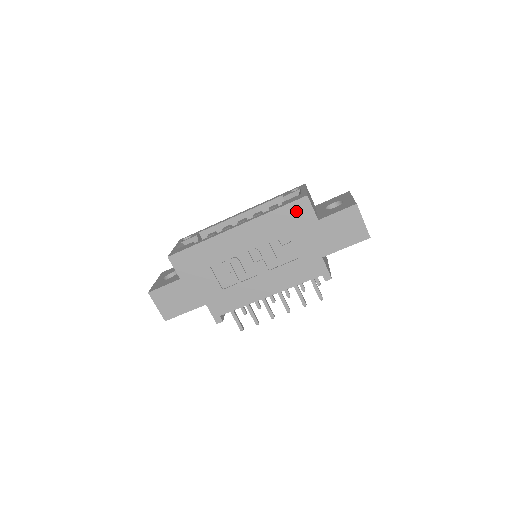
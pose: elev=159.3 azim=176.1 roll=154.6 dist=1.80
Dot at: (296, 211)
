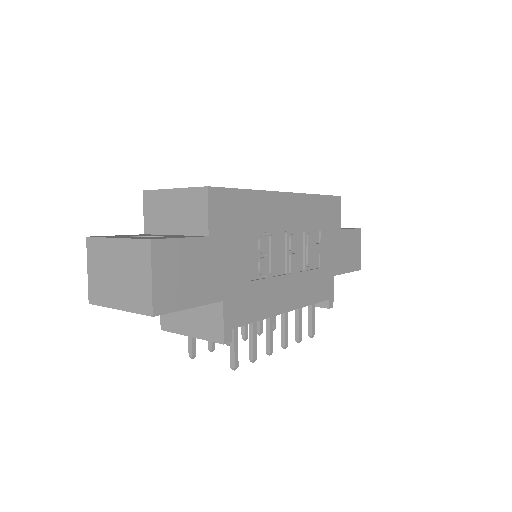
Dot at: (331, 208)
